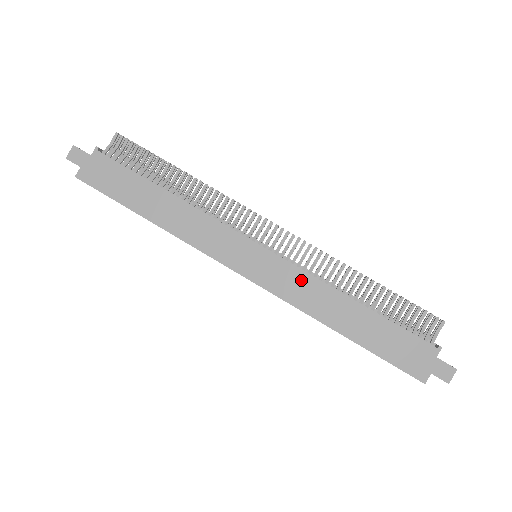
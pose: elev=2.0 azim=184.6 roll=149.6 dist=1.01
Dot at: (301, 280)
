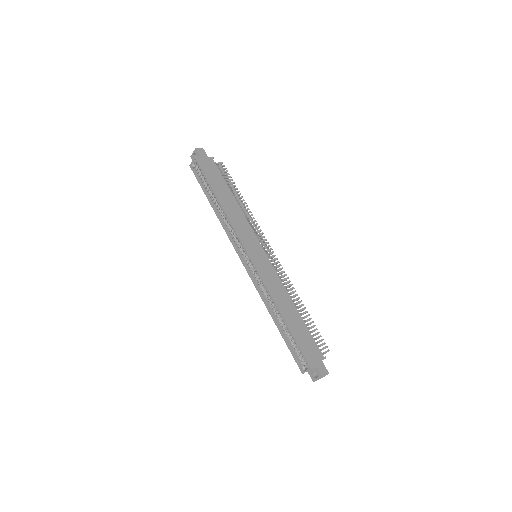
Dot at: (275, 279)
